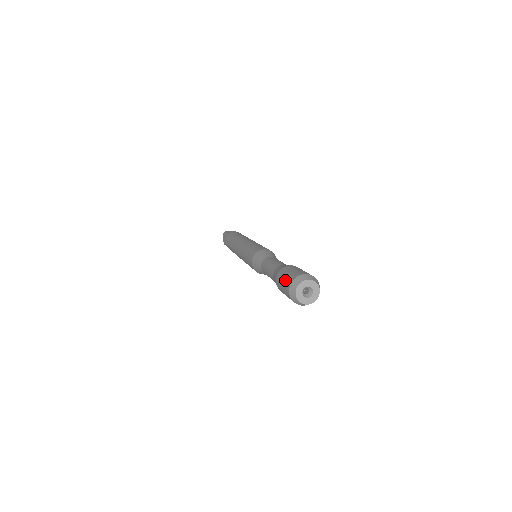
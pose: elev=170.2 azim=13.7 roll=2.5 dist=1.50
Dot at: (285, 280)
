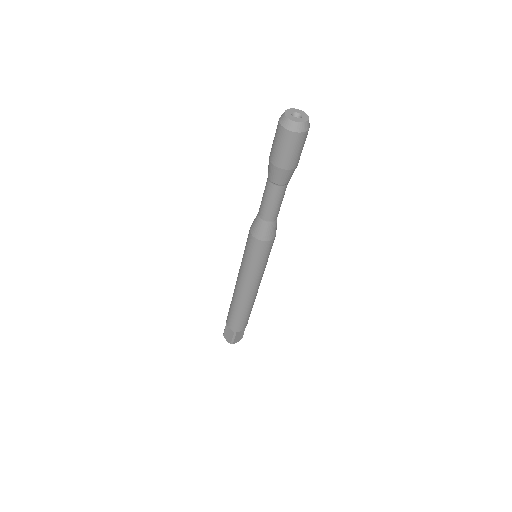
Dot at: occluded
